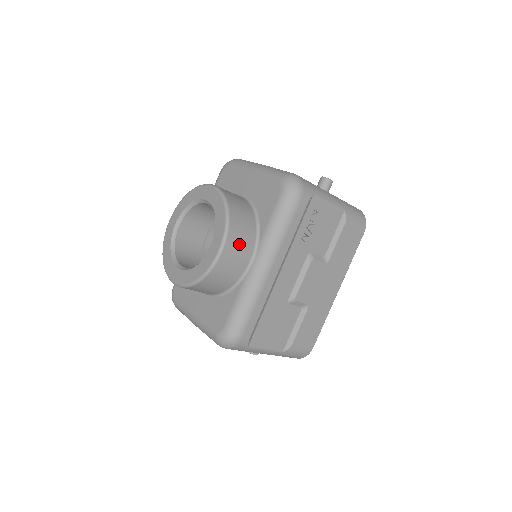
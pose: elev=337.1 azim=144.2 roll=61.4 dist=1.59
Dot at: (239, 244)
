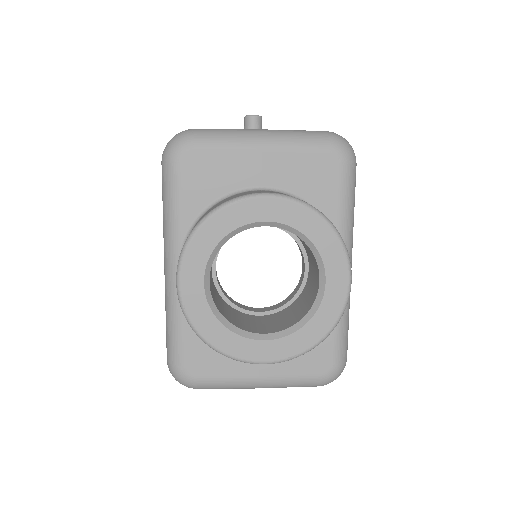
Dot at: occluded
